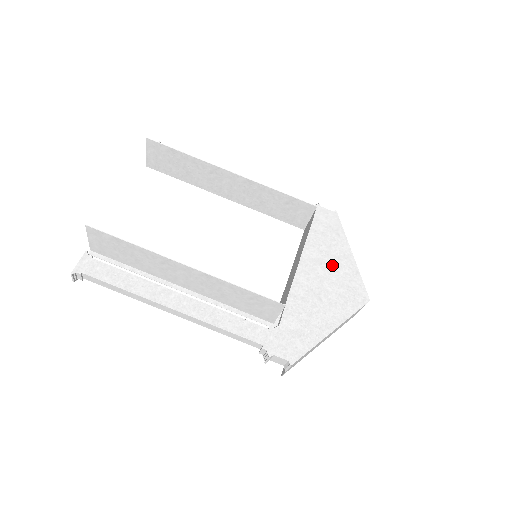
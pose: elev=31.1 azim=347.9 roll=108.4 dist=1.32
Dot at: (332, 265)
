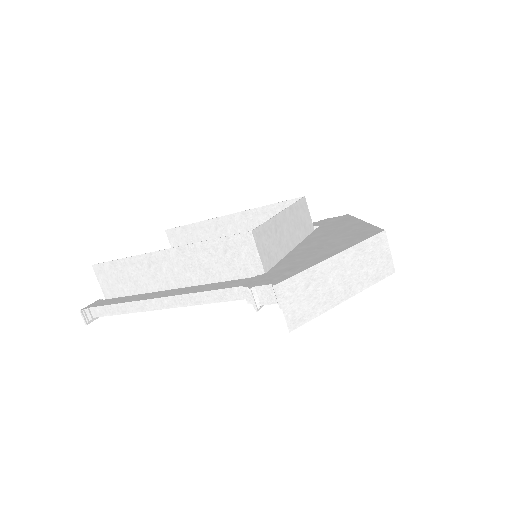
Dot at: (338, 232)
